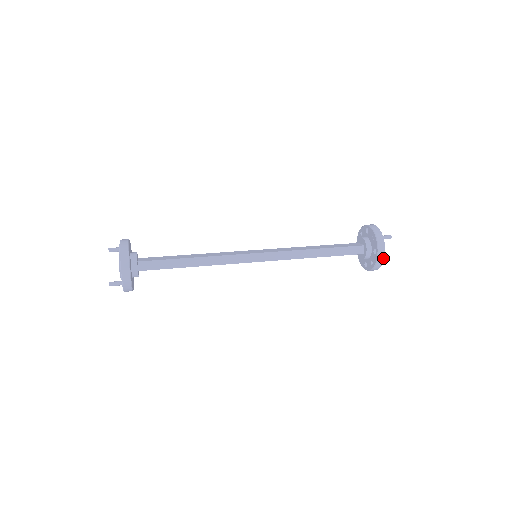
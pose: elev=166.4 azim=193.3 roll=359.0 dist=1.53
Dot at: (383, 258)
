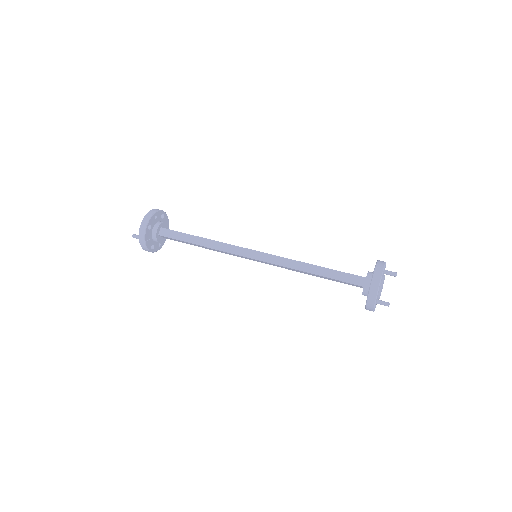
Dot at: (377, 289)
